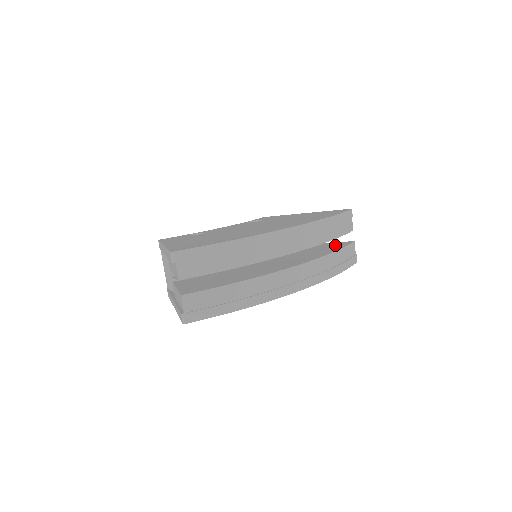
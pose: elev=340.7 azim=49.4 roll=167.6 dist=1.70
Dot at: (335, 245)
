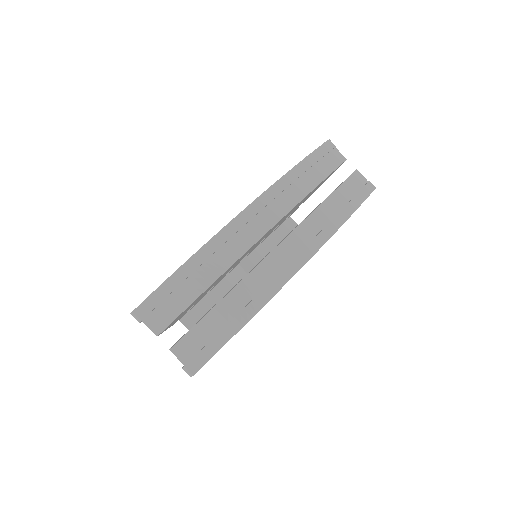
Dot at: occluded
